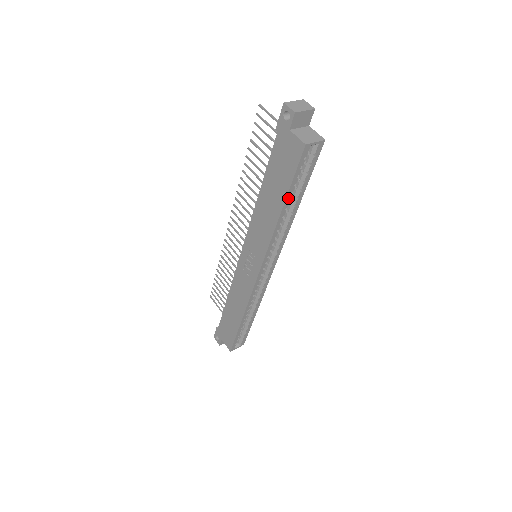
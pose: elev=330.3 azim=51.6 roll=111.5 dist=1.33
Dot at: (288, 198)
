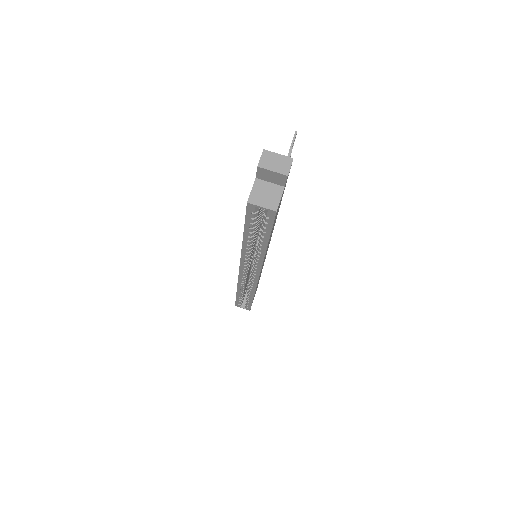
Dot at: (247, 234)
